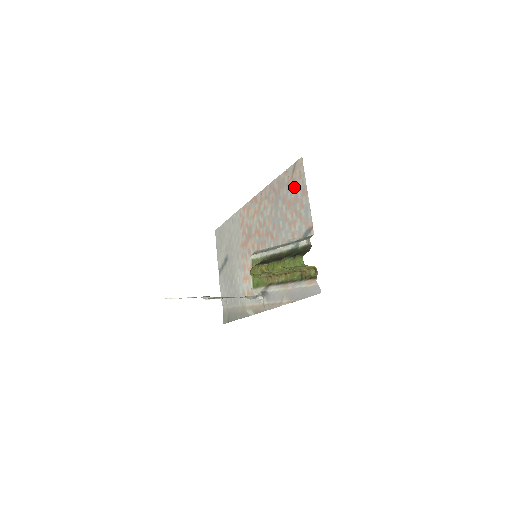
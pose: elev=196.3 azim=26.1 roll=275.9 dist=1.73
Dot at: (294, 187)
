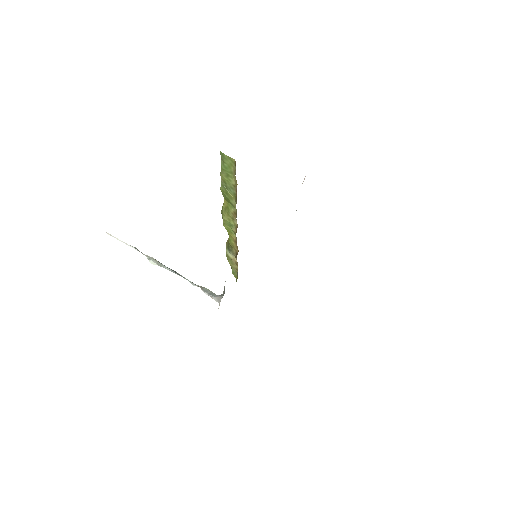
Dot at: occluded
